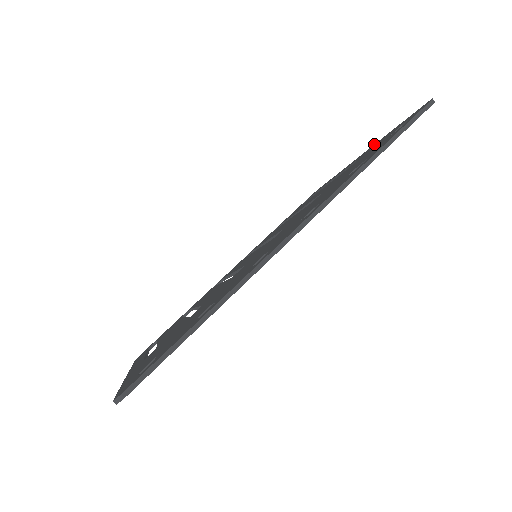
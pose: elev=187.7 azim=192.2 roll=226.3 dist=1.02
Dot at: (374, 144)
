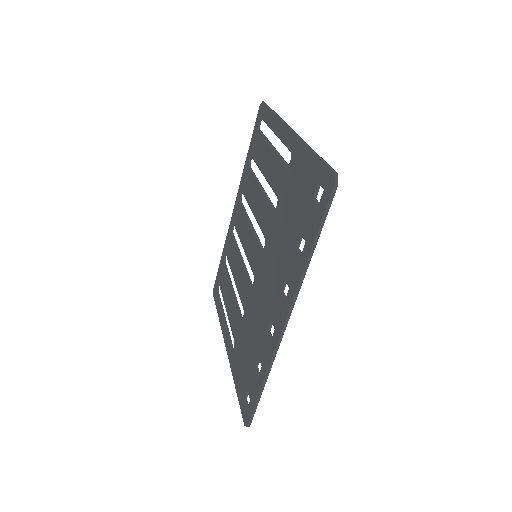
Dot at: (299, 140)
